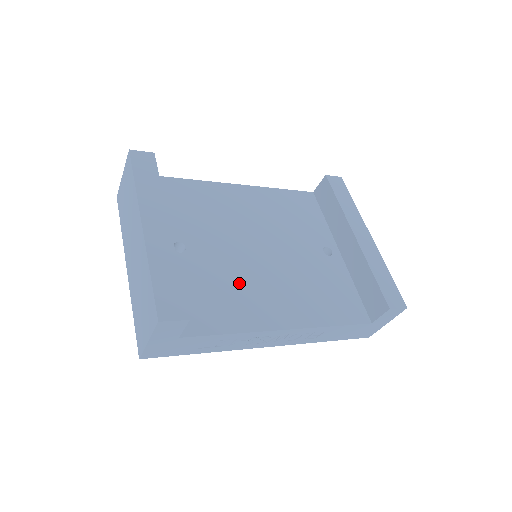
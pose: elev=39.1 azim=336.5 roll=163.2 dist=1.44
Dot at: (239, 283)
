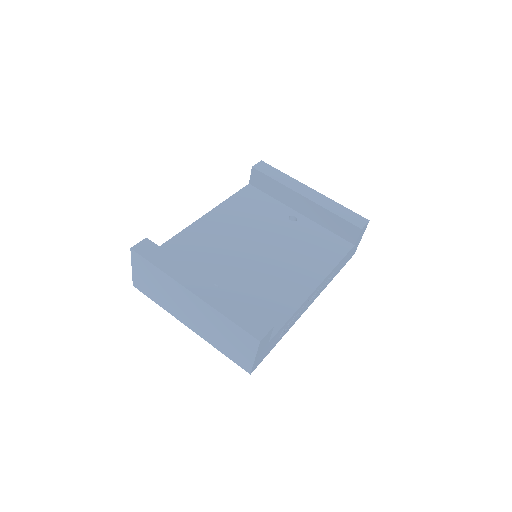
Dot at: (267, 282)
